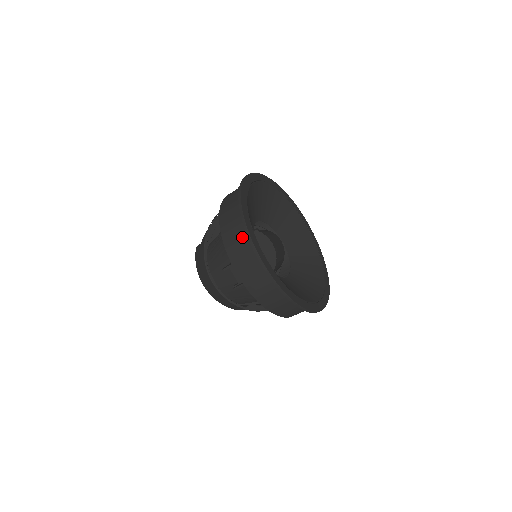
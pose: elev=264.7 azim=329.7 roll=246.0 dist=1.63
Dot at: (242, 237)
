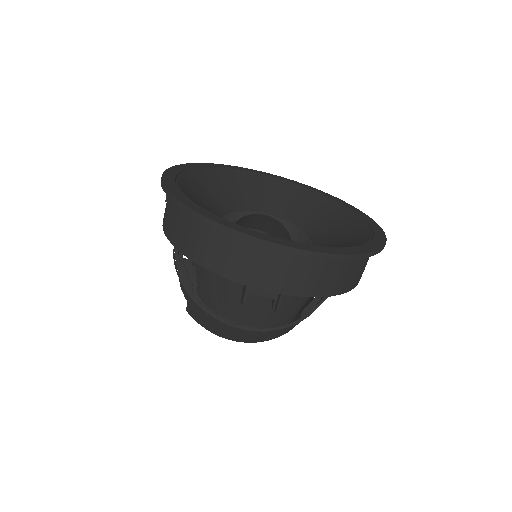
Dot at: (228, 243)
